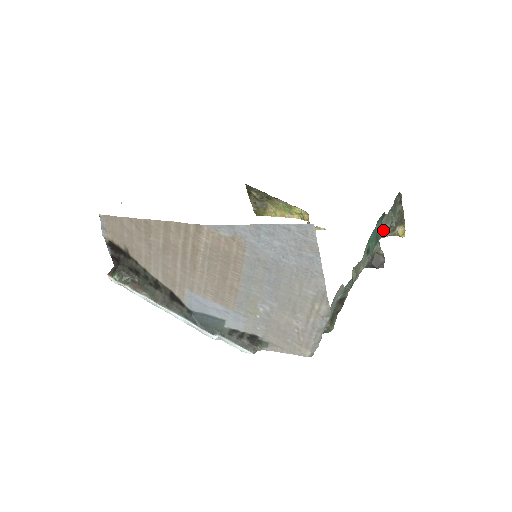
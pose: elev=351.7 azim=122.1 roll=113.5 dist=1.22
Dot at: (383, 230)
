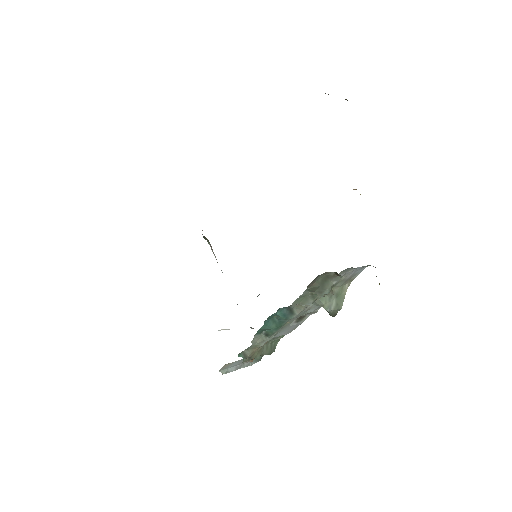
Dot at: (294, 313)
